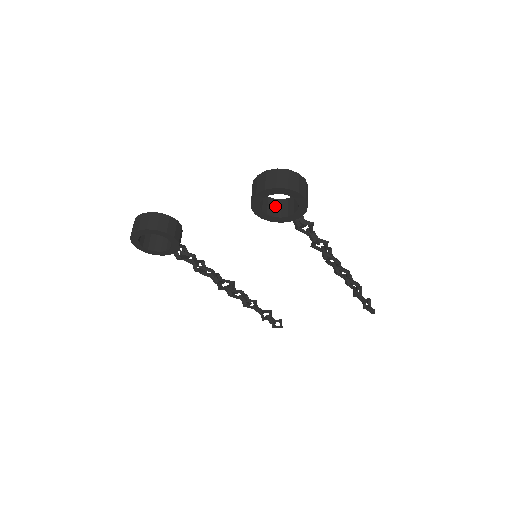
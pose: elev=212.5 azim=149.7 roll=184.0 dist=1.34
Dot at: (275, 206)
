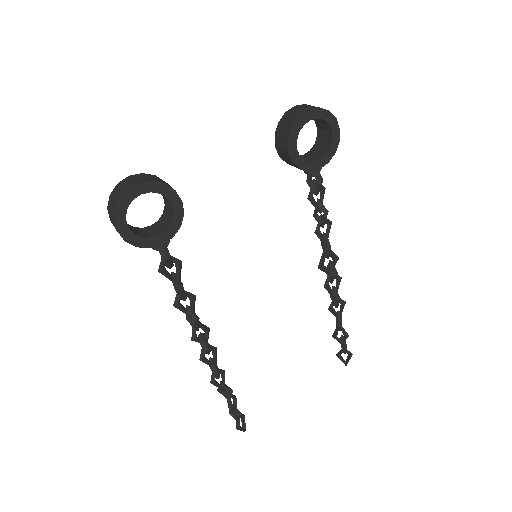
Dot at: occluded
